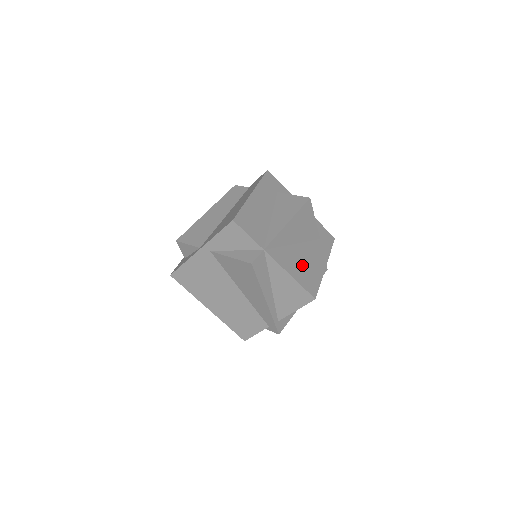
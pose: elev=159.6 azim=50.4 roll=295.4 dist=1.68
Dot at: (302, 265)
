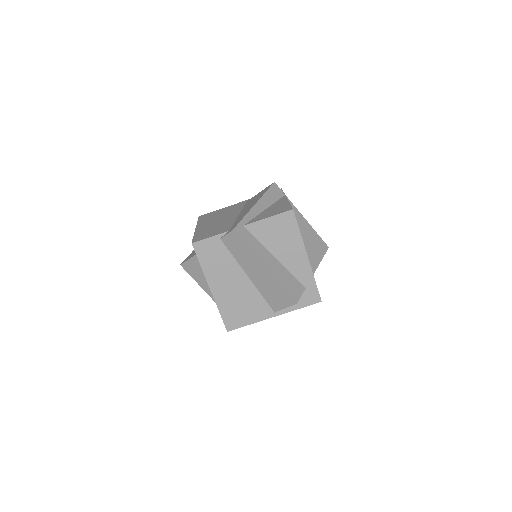
Dot at: occluded
